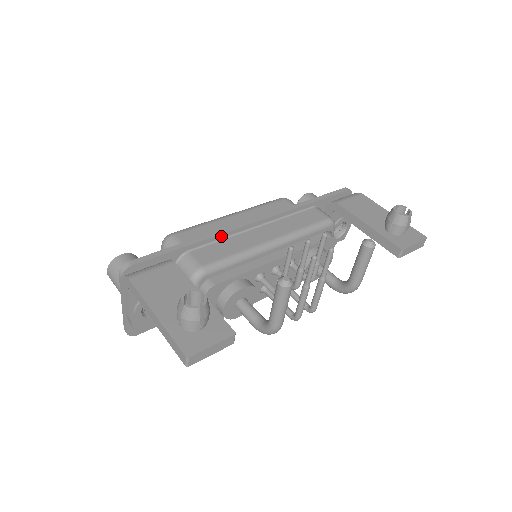
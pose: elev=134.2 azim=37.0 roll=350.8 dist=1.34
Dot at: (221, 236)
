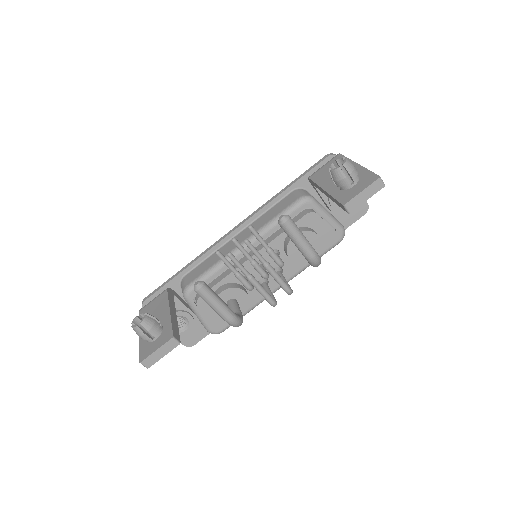
Dot at: (206, 255)
